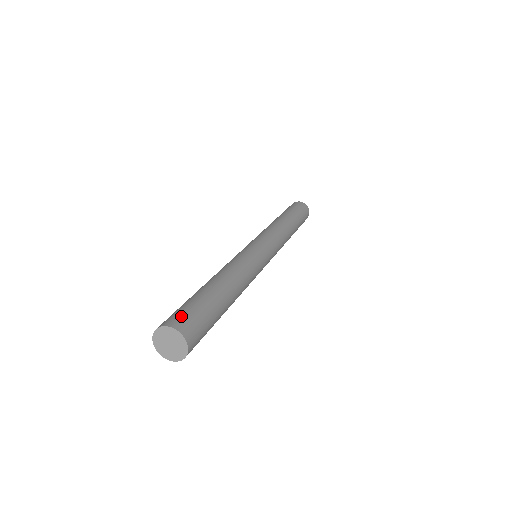
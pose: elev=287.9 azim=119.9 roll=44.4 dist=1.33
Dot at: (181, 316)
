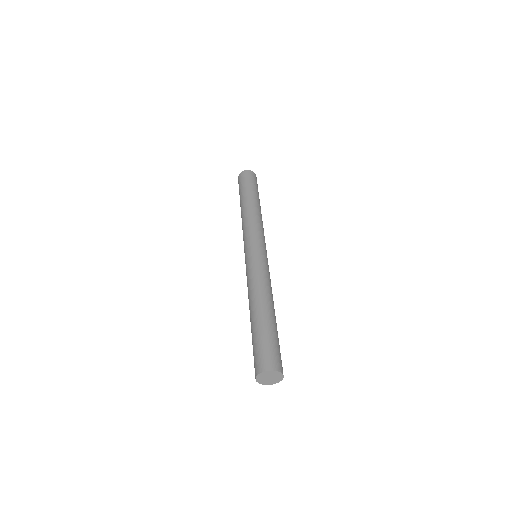
Dot at: (262, 358)
